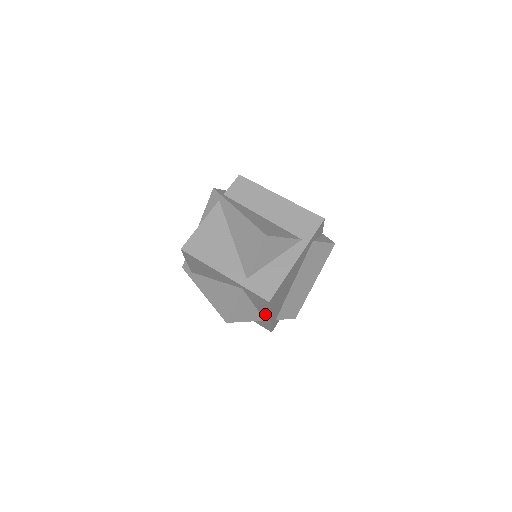
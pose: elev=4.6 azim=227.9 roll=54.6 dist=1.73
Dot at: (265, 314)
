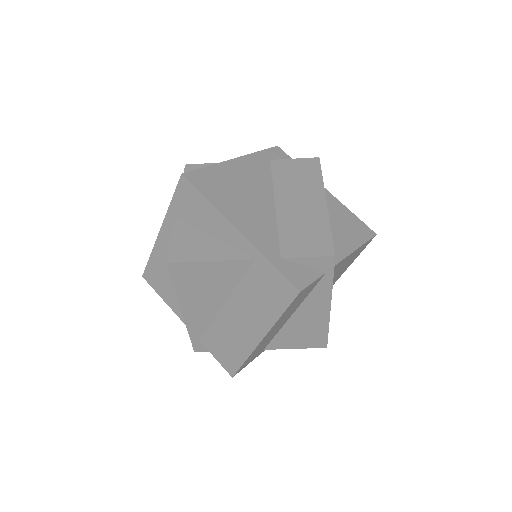
Dot at: (228, 232)
